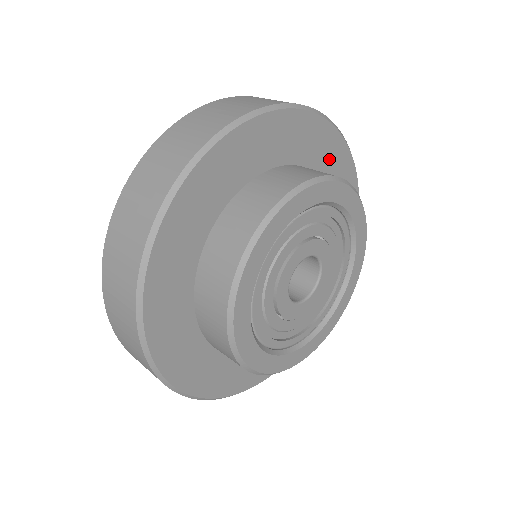
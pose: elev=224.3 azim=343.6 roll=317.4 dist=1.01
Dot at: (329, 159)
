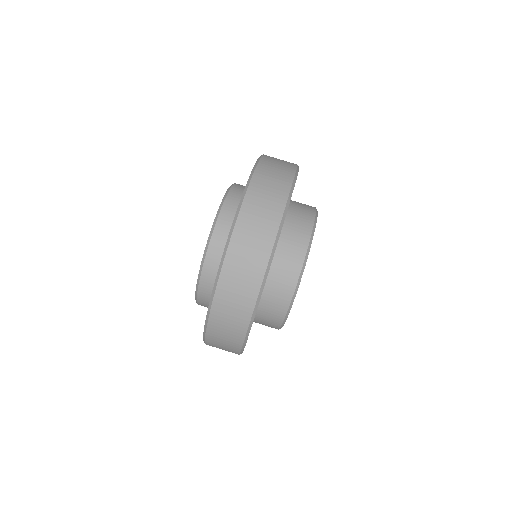
Dot at: occluded
